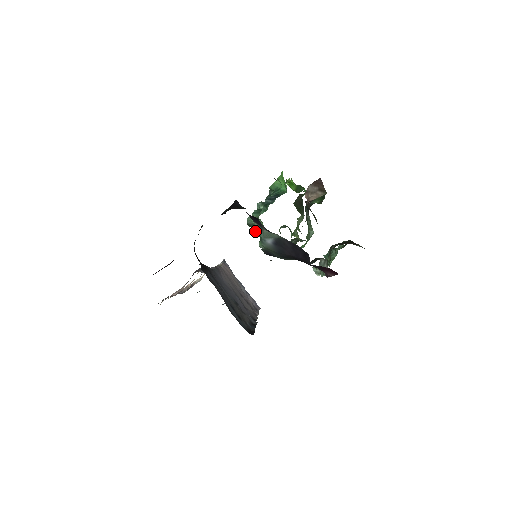
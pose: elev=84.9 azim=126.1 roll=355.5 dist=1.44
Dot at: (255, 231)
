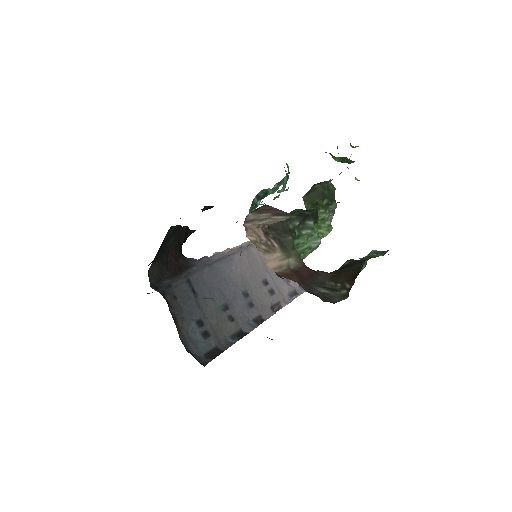
Dot at: occluded
